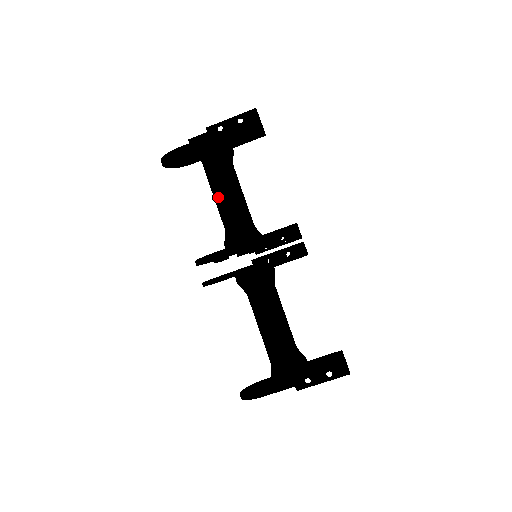
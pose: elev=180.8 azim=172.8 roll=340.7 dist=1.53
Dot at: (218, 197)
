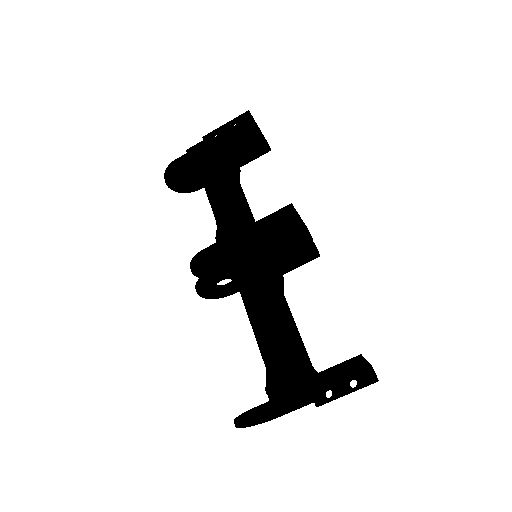
Dot at: (211, 194)
